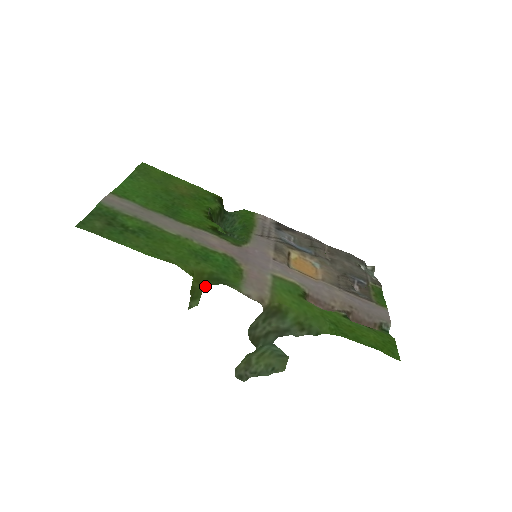
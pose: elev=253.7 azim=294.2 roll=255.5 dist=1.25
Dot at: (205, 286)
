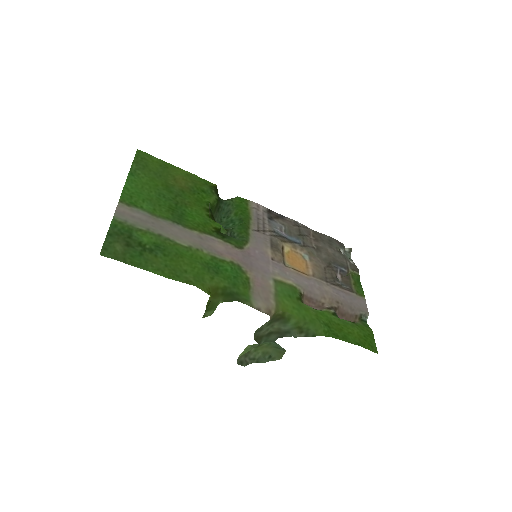
Dot at: (221, 302)
